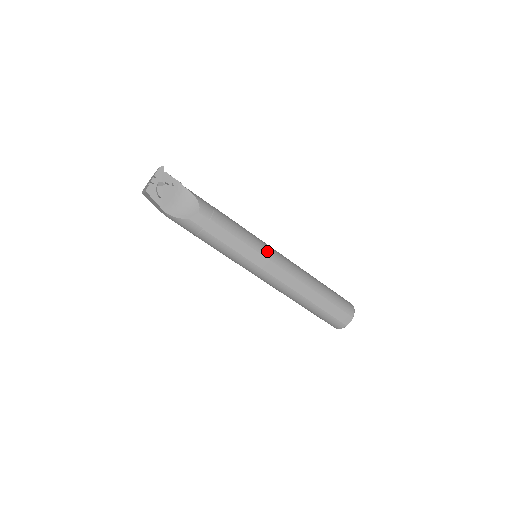
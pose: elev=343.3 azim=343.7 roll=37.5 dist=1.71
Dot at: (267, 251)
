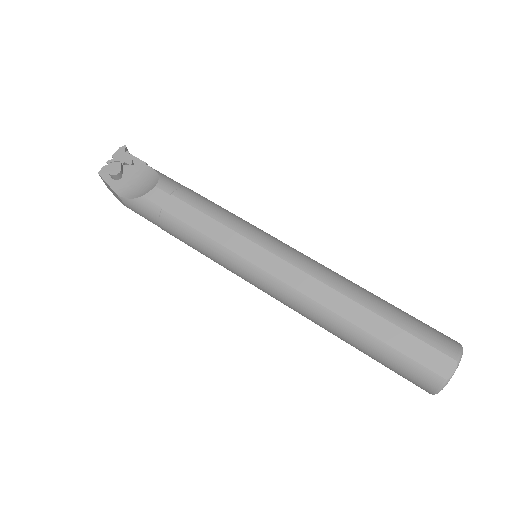
Dot at: (263, 238)
